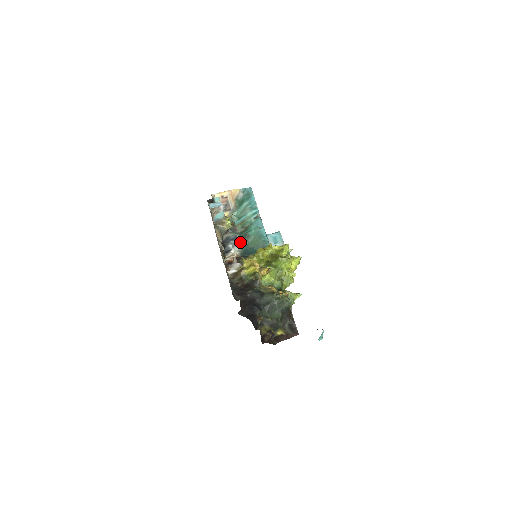
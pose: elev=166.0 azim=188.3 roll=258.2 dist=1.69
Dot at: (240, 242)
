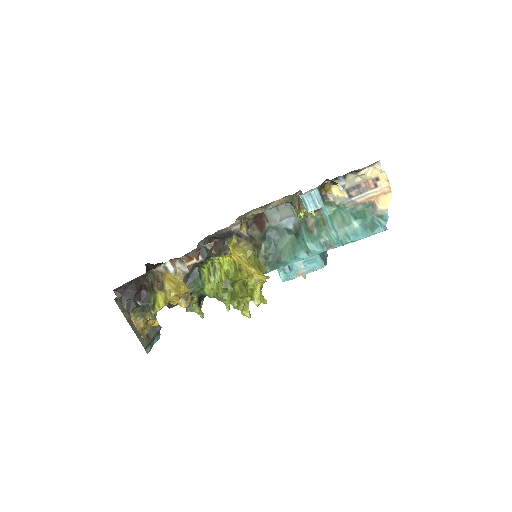
Dot at: (290, 222)
